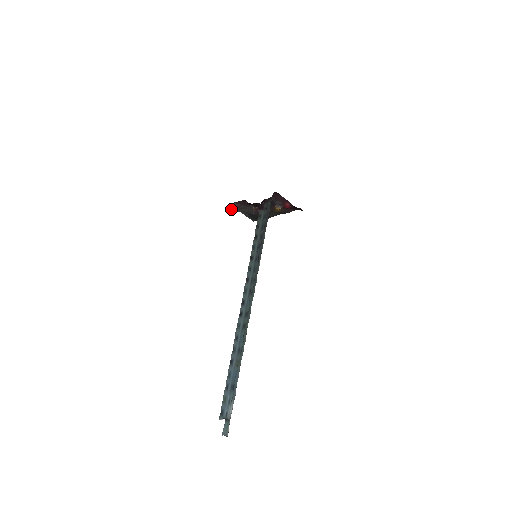
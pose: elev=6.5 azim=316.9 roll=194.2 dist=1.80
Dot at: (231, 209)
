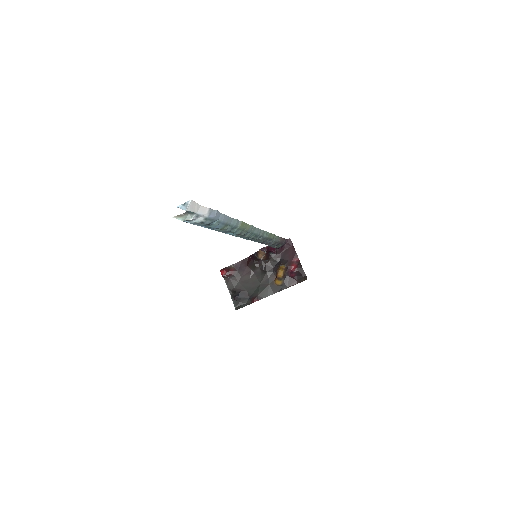
Dot at: (223, 274)
